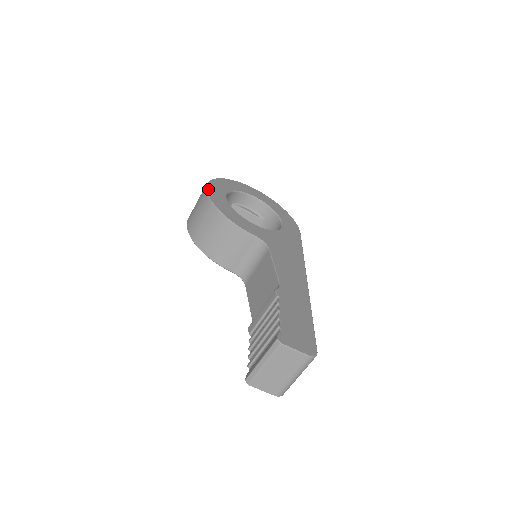
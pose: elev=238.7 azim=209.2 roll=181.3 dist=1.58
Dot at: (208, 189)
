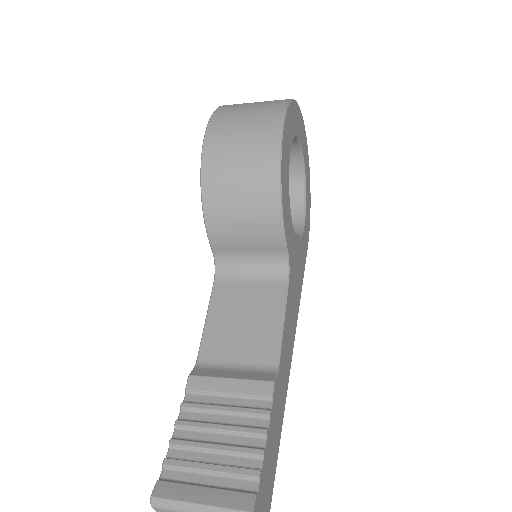
Dot at: (286, 122)
